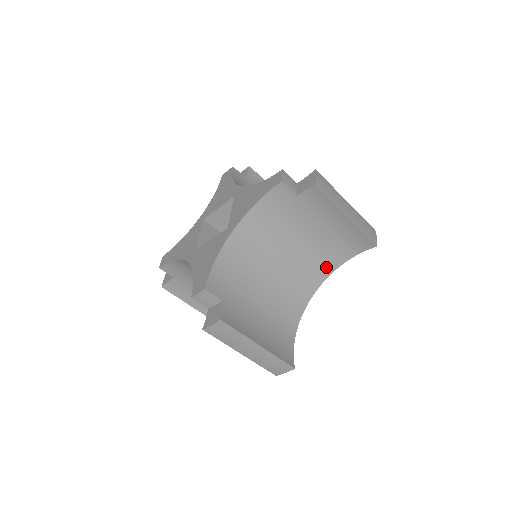
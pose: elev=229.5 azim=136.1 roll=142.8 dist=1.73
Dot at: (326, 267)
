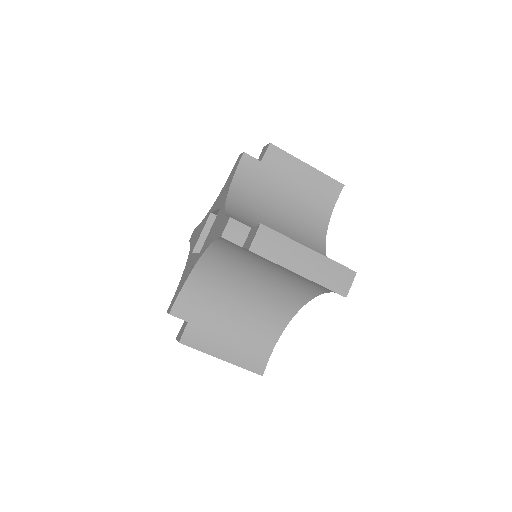
Dot at: (308, 292)
